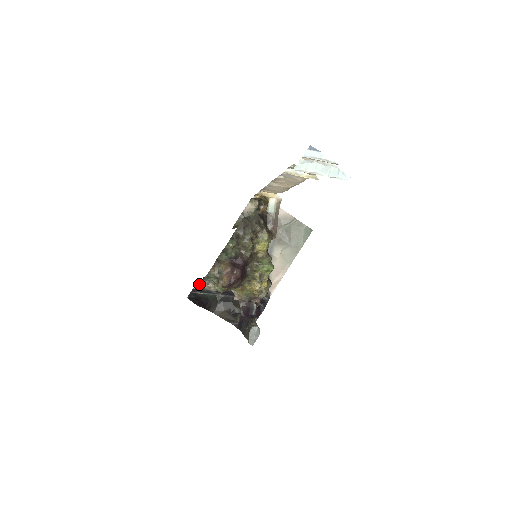
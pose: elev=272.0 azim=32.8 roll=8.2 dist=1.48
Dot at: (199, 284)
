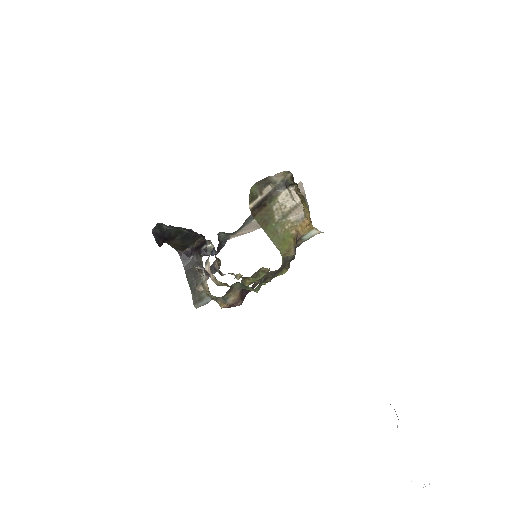
Dot at: (173, 226)
